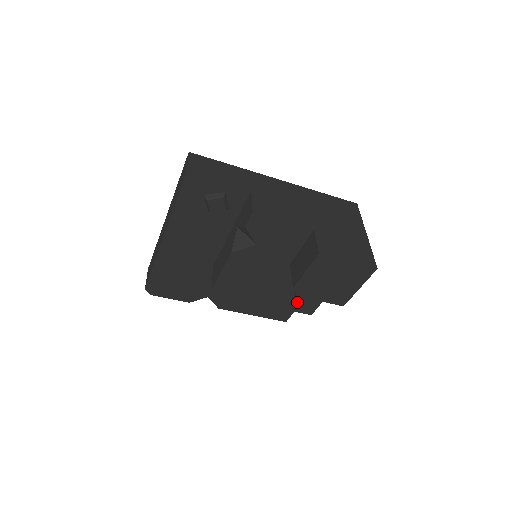
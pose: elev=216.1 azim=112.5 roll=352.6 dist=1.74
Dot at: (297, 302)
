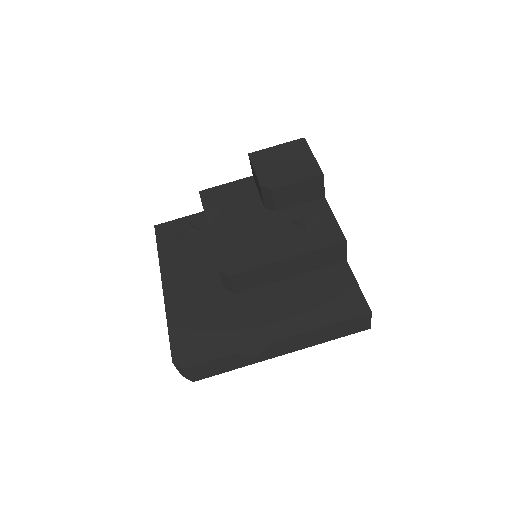
Dot at: (314, 236)
